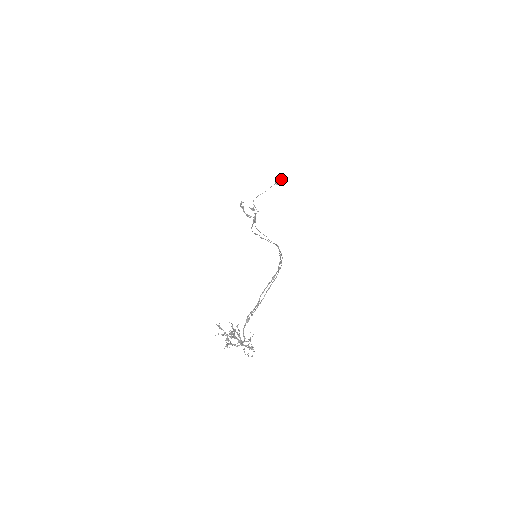
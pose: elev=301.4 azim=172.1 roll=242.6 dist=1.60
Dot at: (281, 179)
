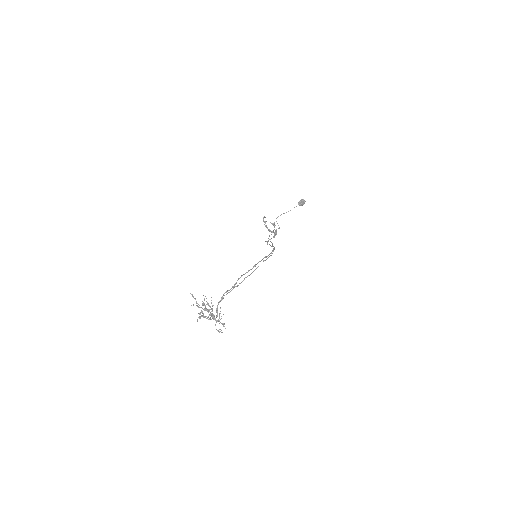
Dot at: (304, 200)
